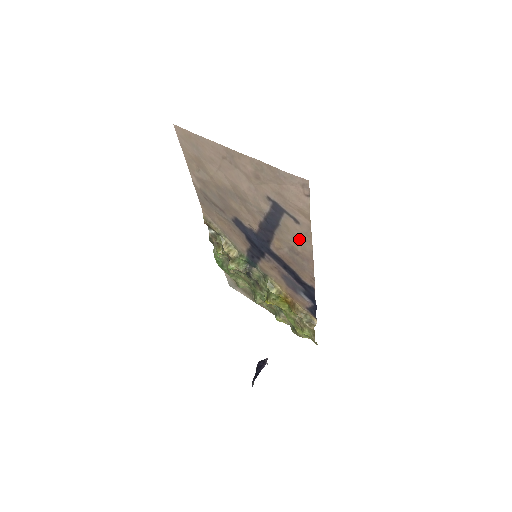
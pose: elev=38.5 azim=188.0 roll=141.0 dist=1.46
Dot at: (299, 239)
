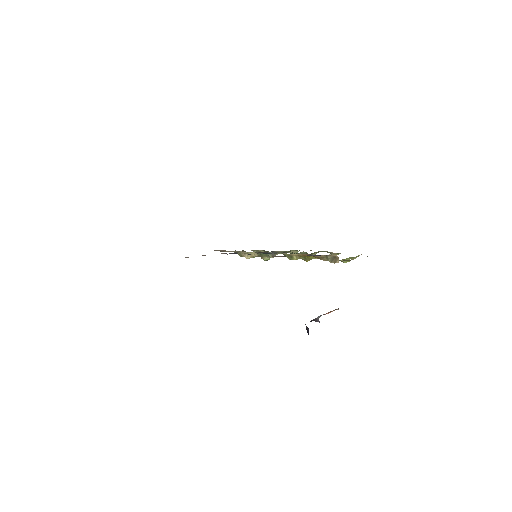
Dot at: occluded
